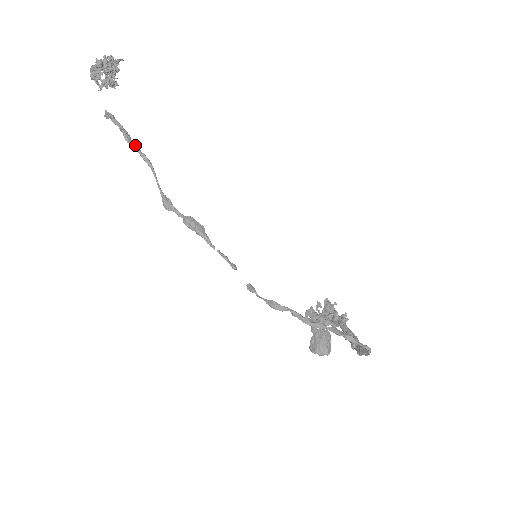
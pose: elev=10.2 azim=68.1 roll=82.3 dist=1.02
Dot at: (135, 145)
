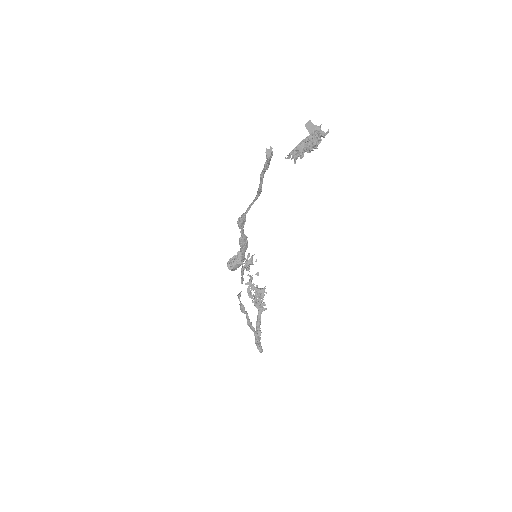
Dot at: occluded
